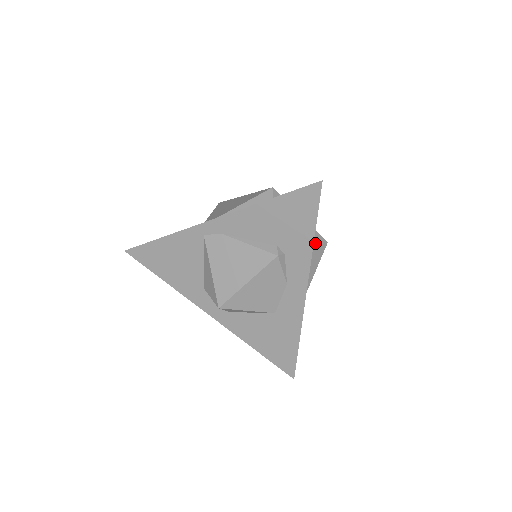
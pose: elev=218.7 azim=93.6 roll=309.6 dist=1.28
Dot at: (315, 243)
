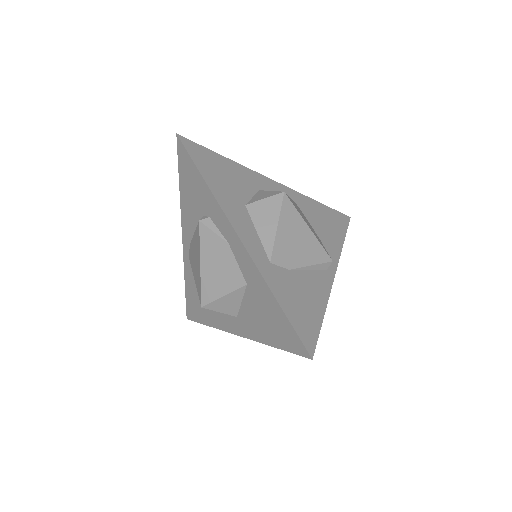
Dot at: (262, 198)
